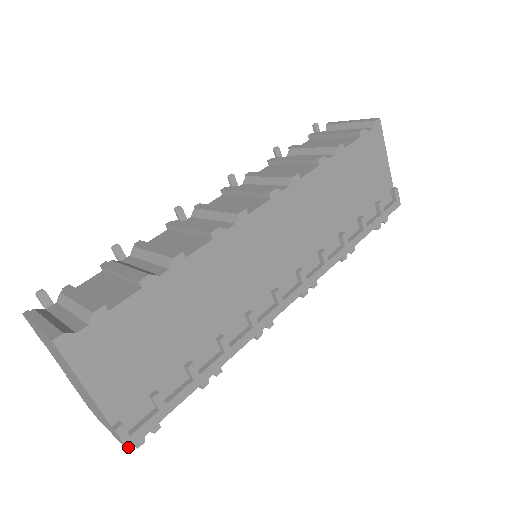
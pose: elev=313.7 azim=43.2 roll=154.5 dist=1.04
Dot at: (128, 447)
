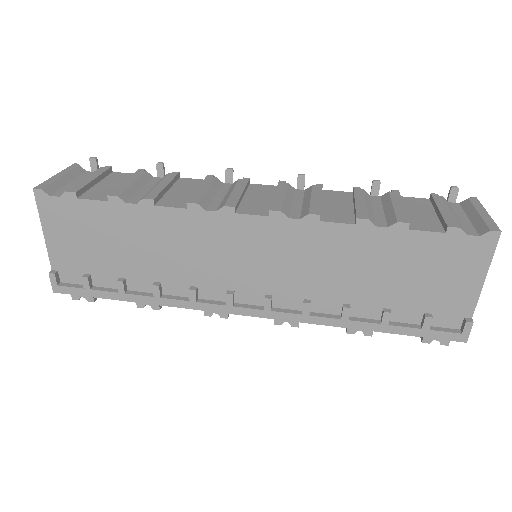
Dot at: (54, 290)
